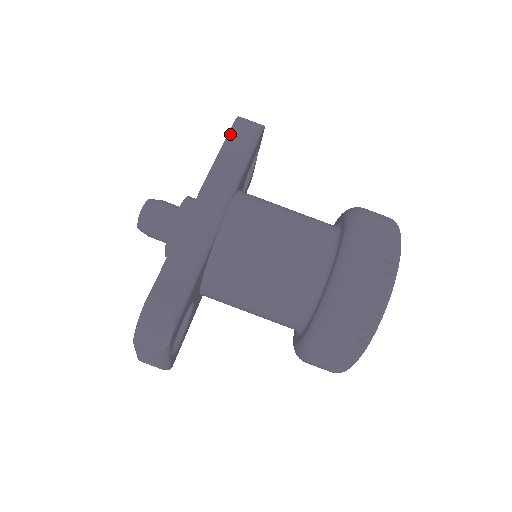
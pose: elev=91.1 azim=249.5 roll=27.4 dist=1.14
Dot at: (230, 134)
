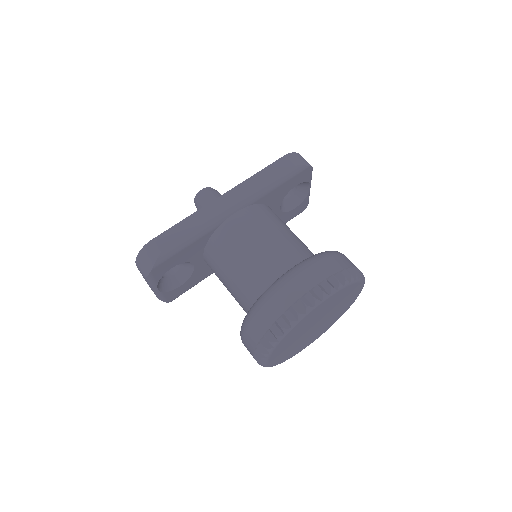
Dot at: (276, 162)
